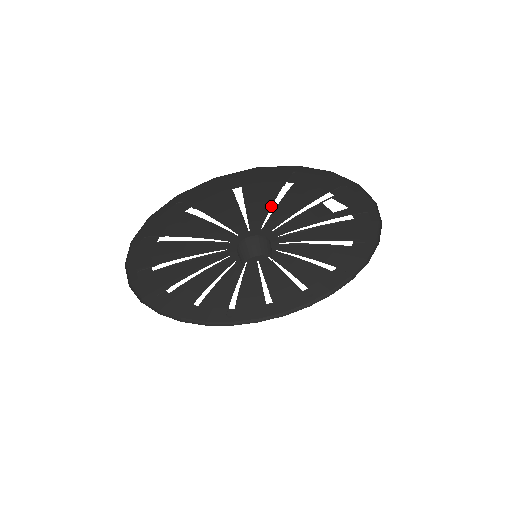
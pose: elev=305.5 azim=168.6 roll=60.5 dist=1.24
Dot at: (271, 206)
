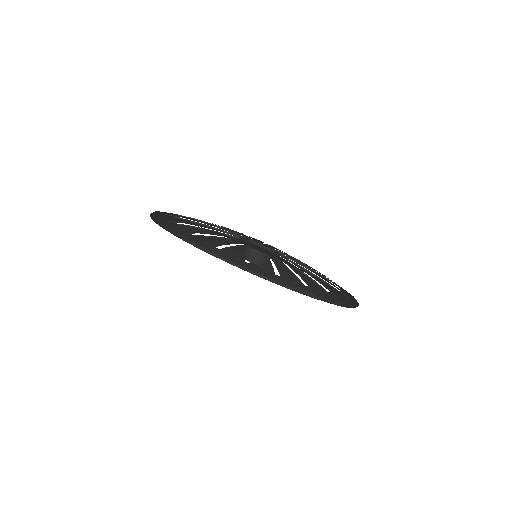
Dot at: occluded
